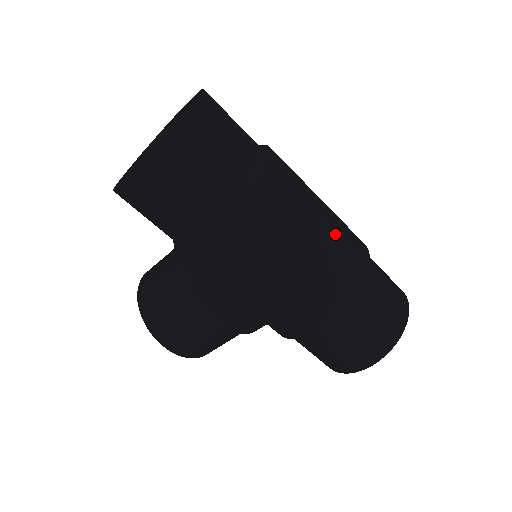
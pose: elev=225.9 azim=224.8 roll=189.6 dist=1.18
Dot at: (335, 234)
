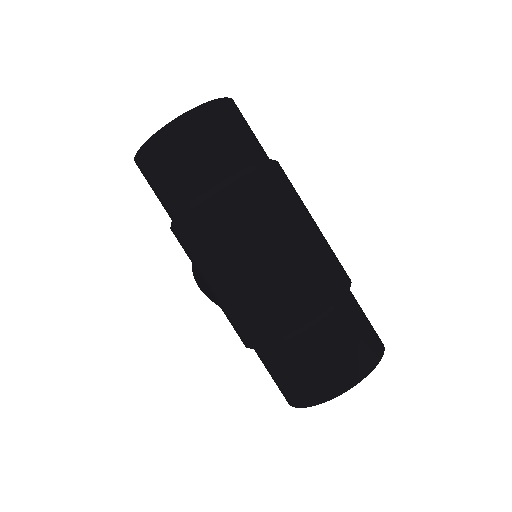
Dot at: (273, 278)
